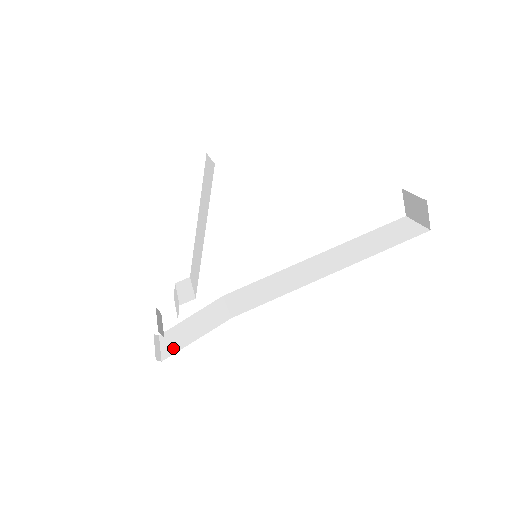
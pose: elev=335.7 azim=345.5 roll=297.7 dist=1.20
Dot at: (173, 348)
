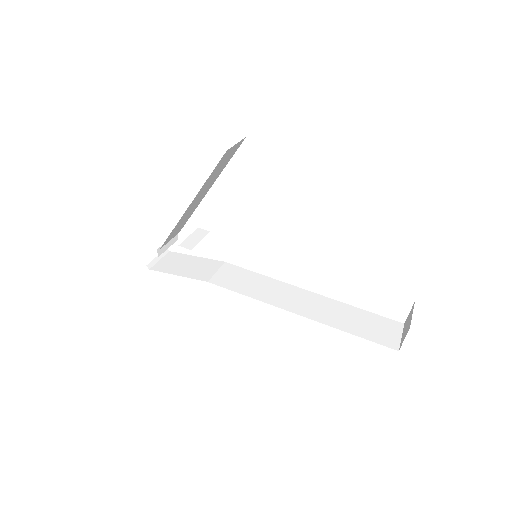
Dot at: (163, 267)
